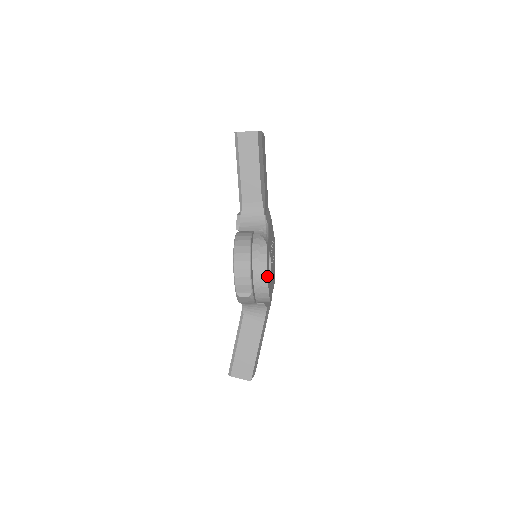
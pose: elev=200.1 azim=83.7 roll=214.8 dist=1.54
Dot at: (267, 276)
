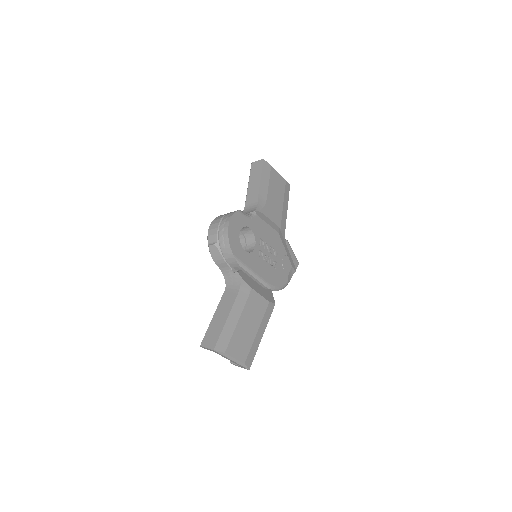
Dot at: (228, 225)
